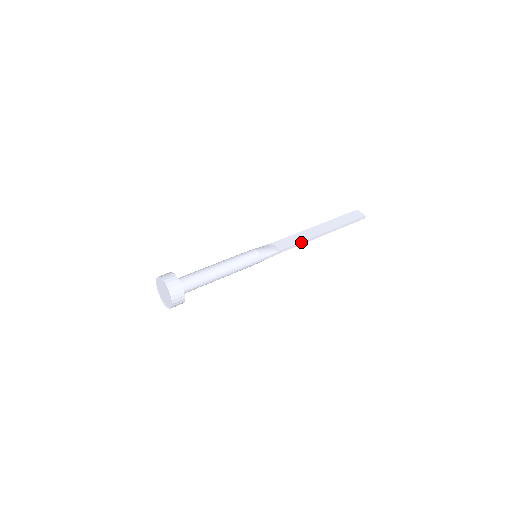
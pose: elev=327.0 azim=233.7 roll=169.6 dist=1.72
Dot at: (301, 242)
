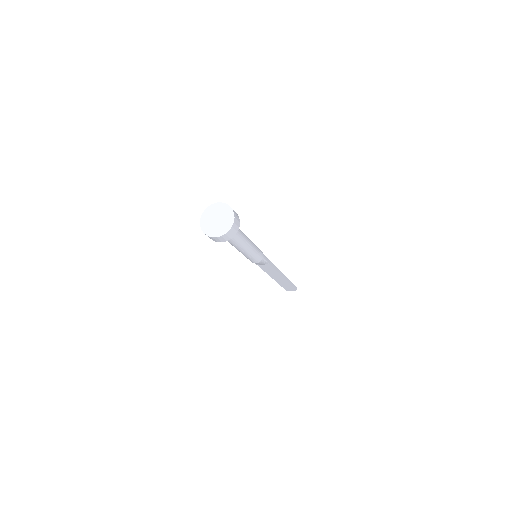
Dot at: (276, 268)
